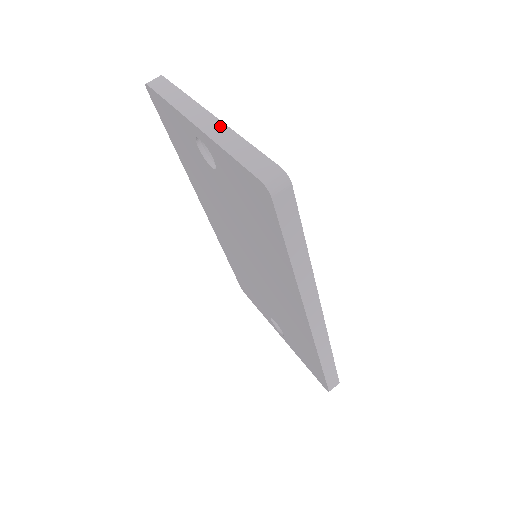
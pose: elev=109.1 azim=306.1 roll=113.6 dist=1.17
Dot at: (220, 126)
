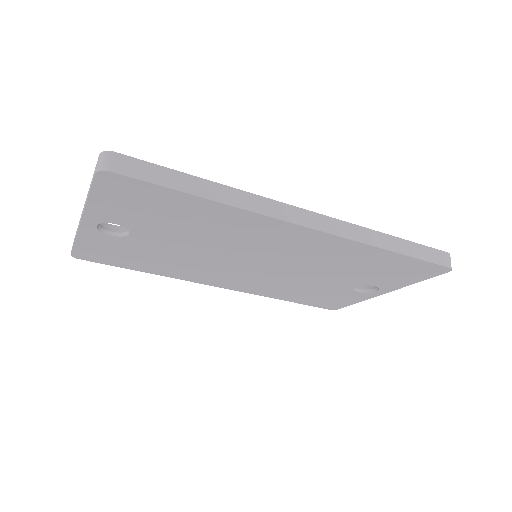
Dot at: occluded
